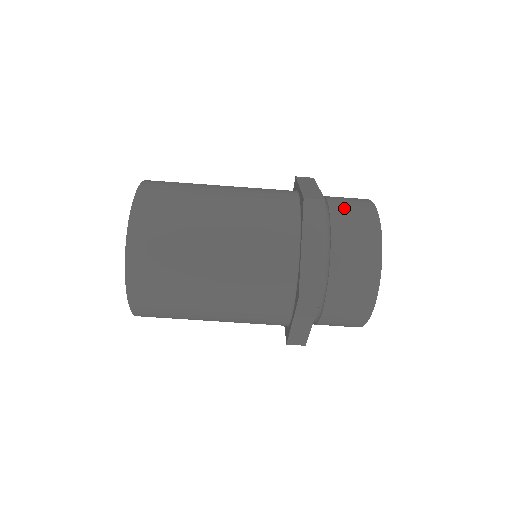
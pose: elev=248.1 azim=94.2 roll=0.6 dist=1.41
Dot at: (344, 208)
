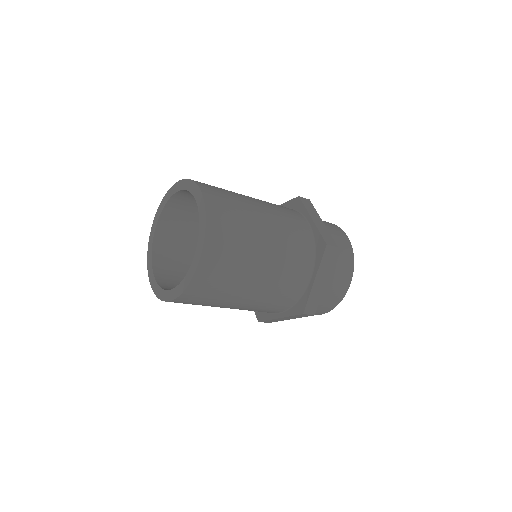
Dot at: (336, 244)
